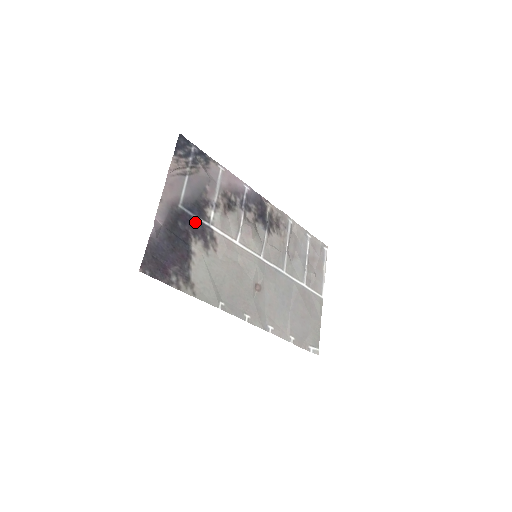
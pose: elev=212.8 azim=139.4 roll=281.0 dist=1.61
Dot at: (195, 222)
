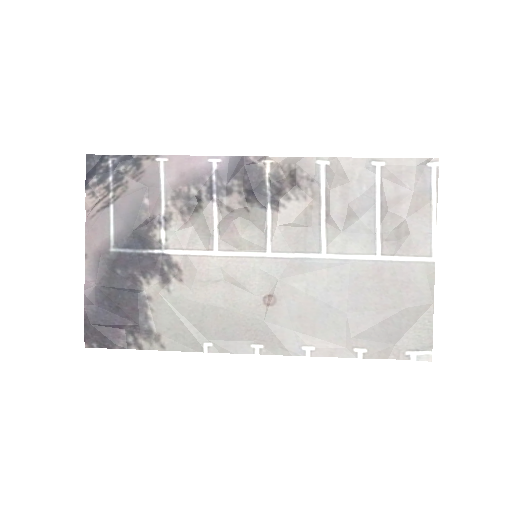
Dot at: (140, 258)
